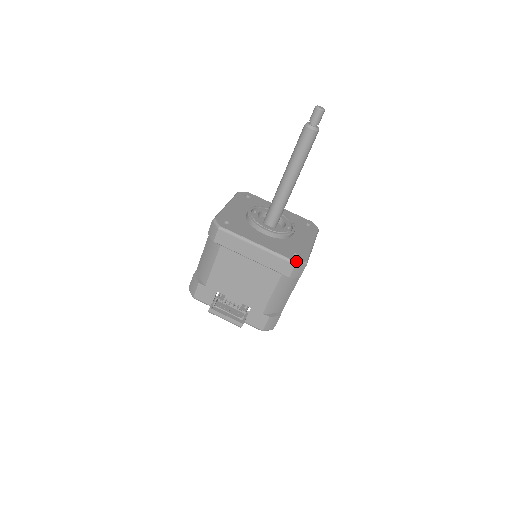
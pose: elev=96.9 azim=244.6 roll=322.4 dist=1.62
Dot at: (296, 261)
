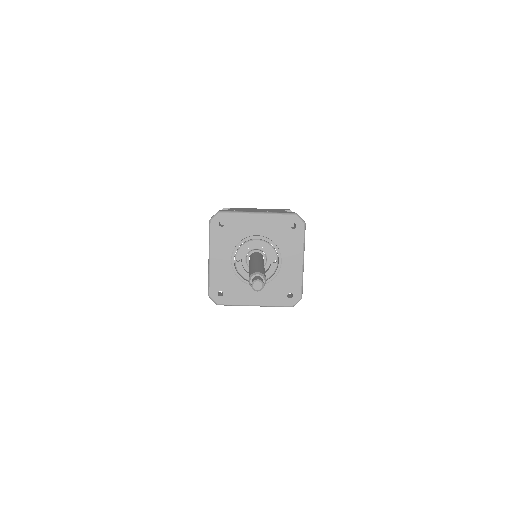
Dot at: (292, 306)
